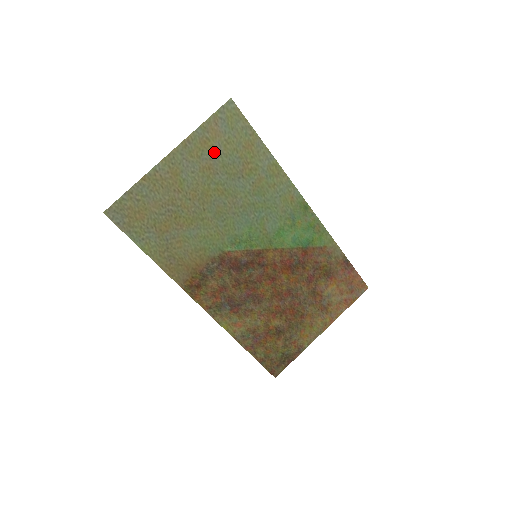
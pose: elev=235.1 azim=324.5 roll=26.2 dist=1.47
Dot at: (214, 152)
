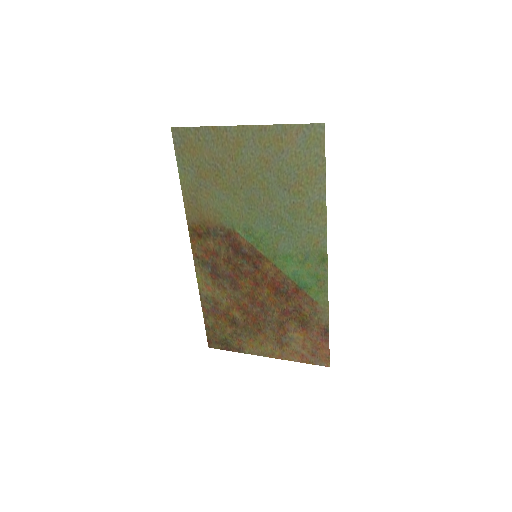
Dot at: (280, 153)
